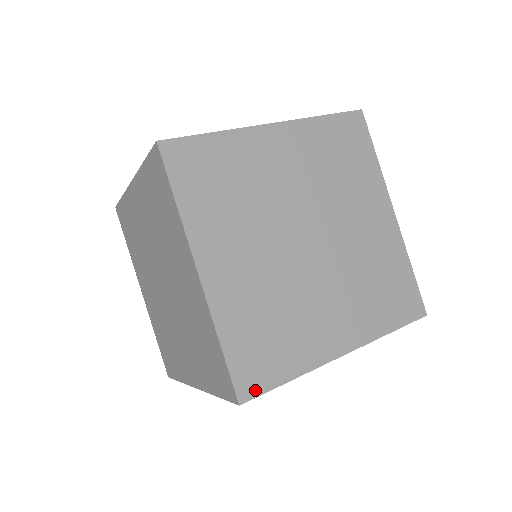
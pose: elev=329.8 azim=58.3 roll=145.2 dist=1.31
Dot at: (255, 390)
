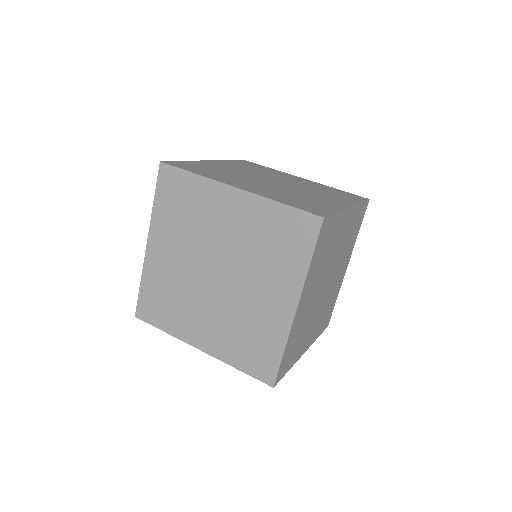
Dot at: (280, 378)
